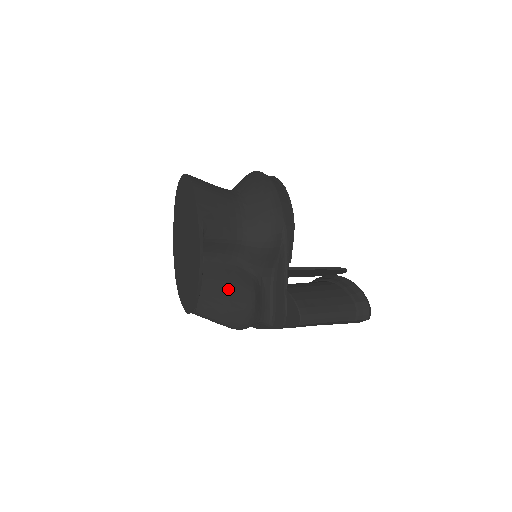
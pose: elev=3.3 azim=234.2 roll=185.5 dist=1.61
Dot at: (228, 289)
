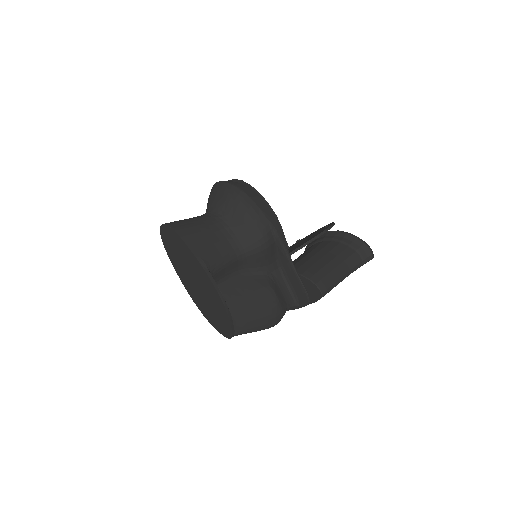
Dot at: (251, 300)
